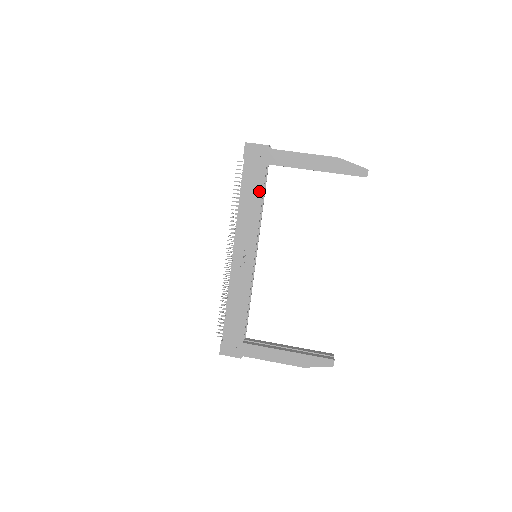
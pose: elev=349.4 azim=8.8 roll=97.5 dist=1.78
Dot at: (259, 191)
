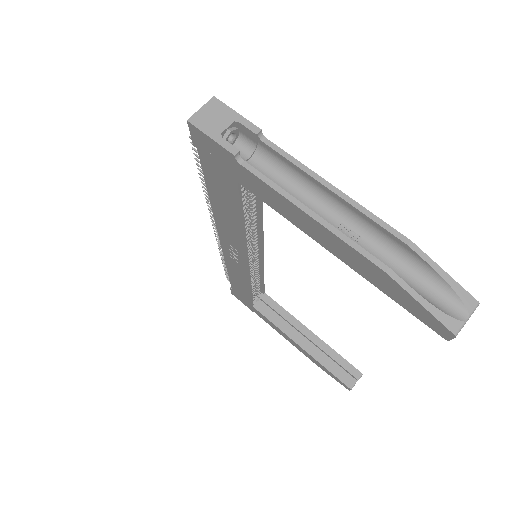
Dot at: (234, 207)
